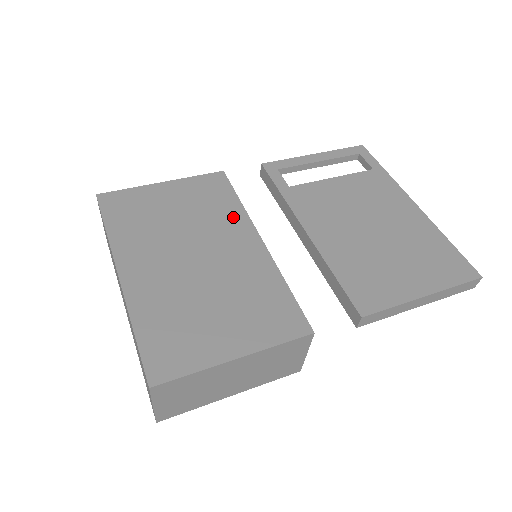
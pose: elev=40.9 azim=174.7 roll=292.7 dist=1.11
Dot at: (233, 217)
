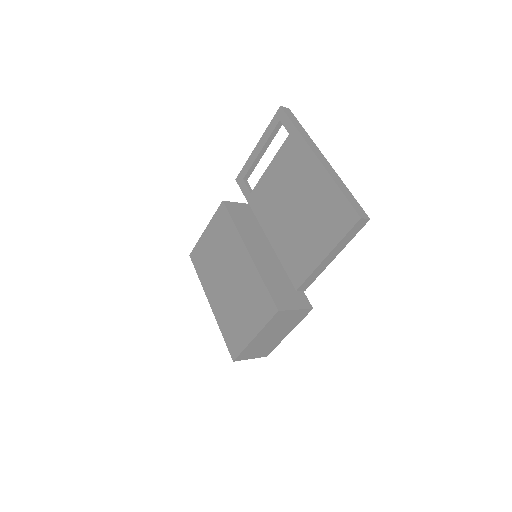
Dot at: (234, 240)
